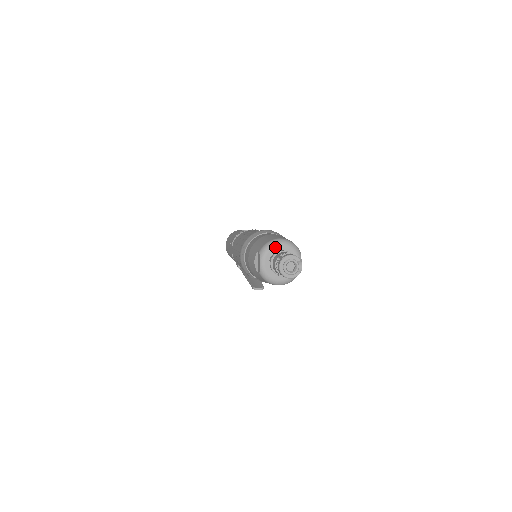
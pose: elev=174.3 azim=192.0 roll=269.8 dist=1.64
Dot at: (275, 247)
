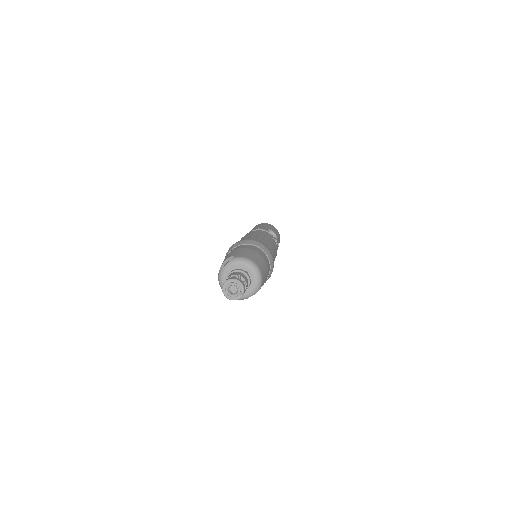
Dot at: (246, 266)
